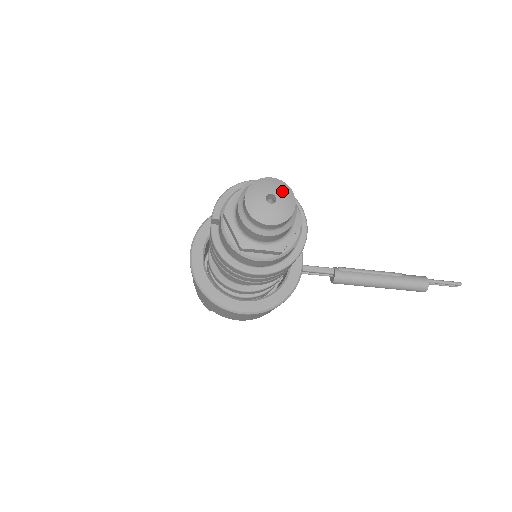
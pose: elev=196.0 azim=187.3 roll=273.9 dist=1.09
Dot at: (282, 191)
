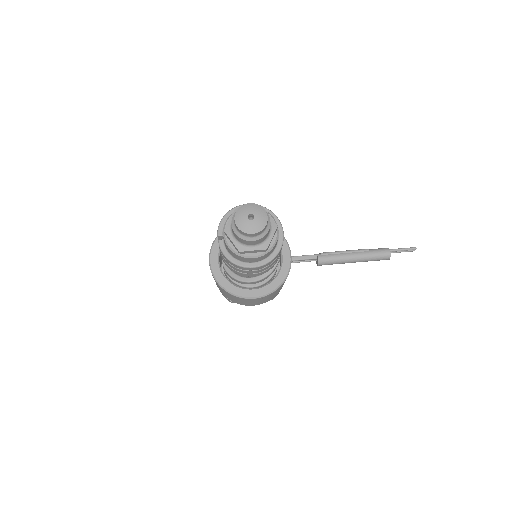
Dot at: (257, 211)
